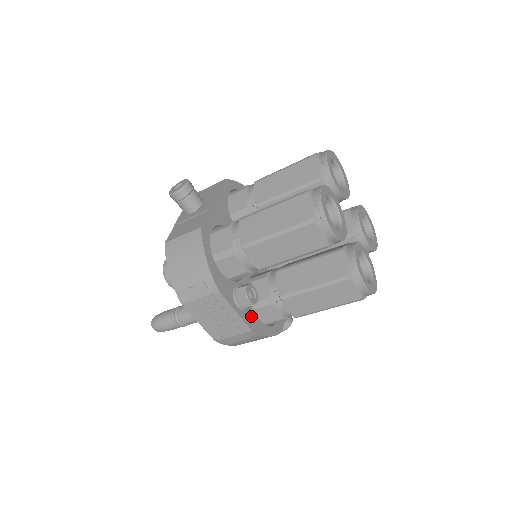
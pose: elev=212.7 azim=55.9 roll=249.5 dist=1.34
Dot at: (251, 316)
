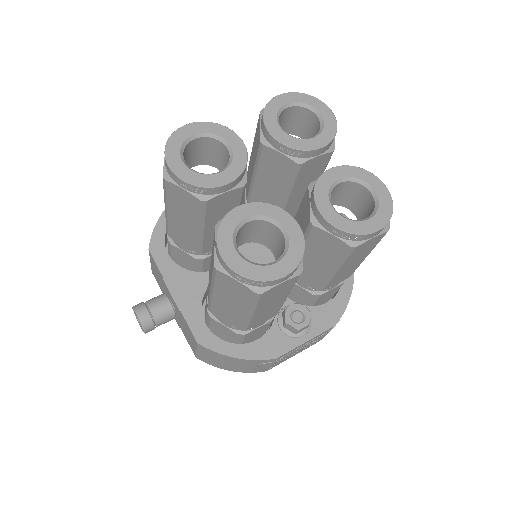
Dot at: (319, 315)
